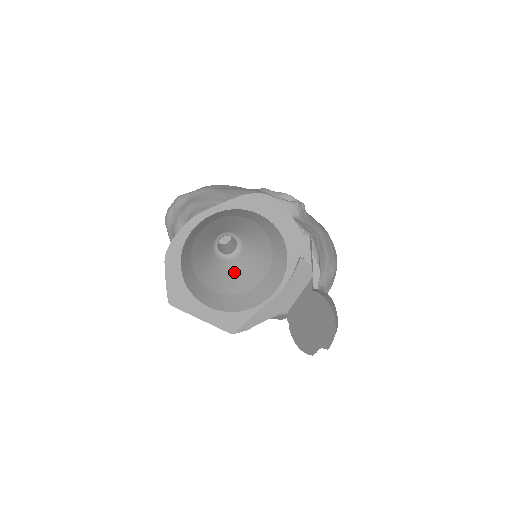
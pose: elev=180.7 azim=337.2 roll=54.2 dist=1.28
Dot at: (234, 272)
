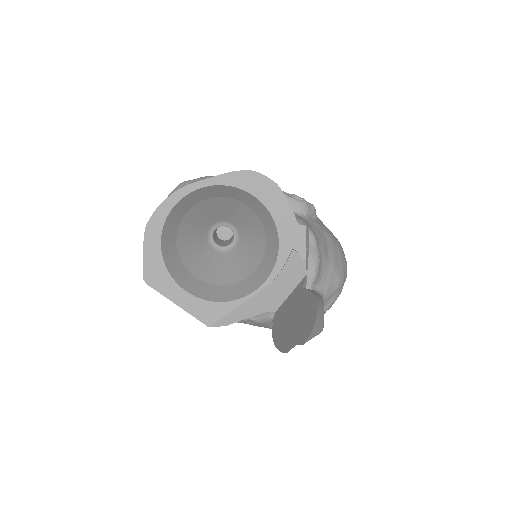
Dot at: (225, 264)
